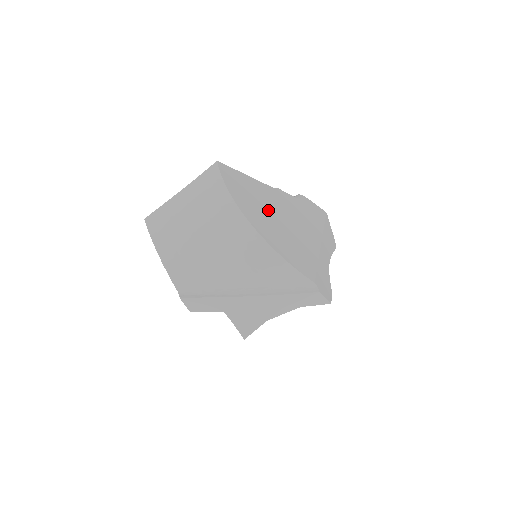
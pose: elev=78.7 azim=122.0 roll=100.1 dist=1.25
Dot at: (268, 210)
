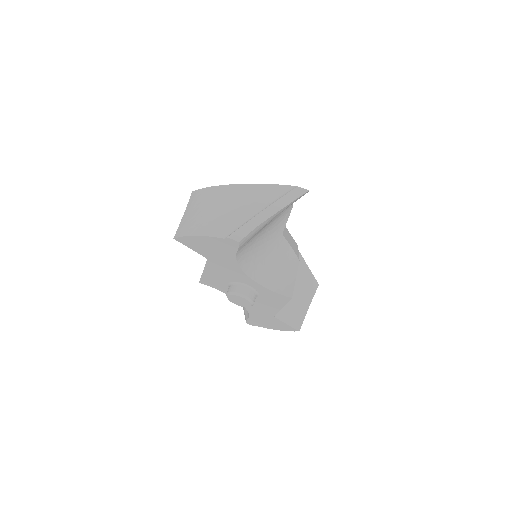
Dot at: occluded
